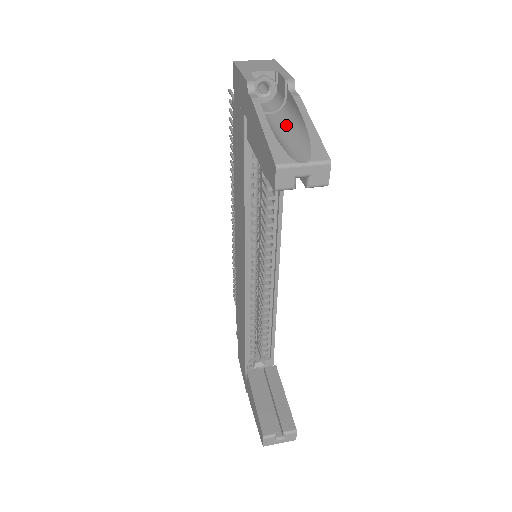
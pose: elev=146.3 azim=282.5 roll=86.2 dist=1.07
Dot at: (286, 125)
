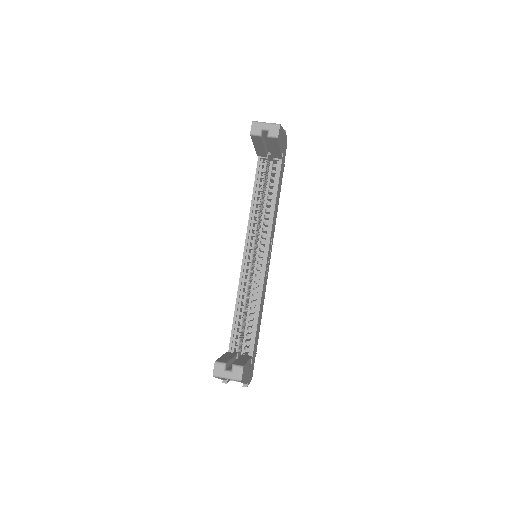
Dot at: occluded
